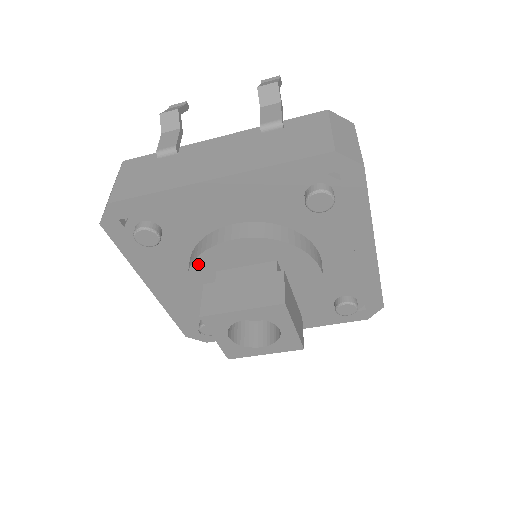
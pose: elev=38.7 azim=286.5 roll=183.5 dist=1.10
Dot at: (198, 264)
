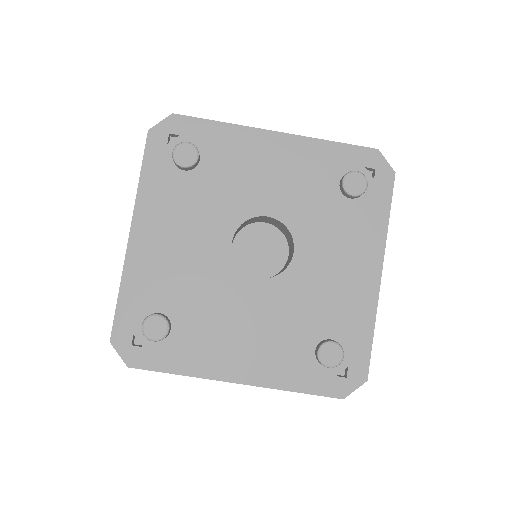
Dot at: (219, 197)
